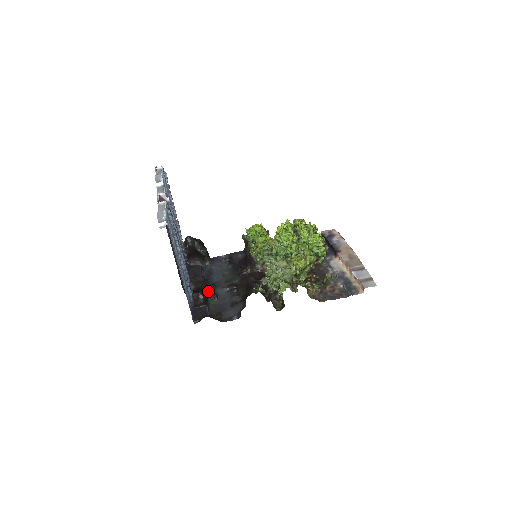
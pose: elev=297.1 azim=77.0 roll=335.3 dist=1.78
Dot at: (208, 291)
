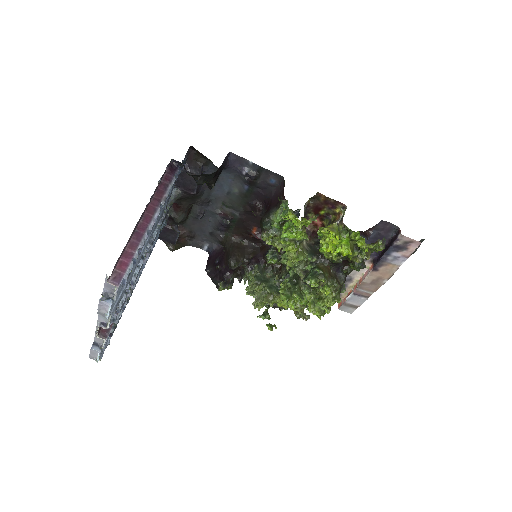
Dot at: (196, 204)
